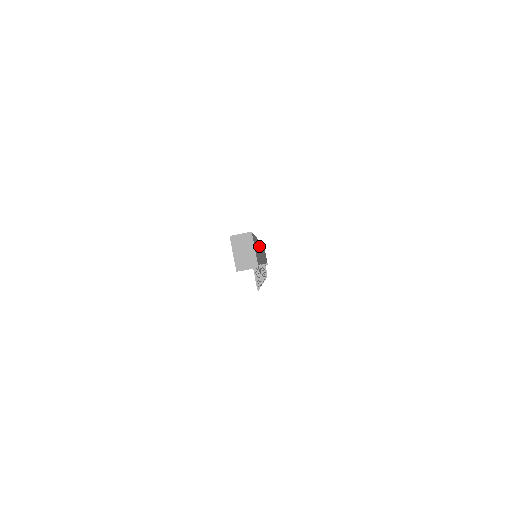
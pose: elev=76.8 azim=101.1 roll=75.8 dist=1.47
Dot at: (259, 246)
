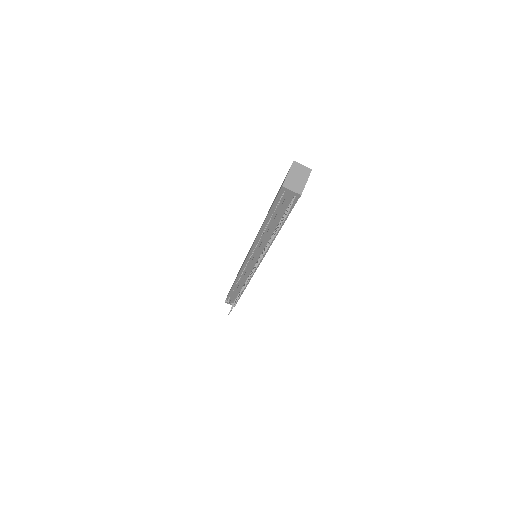
Dot at: occluded
